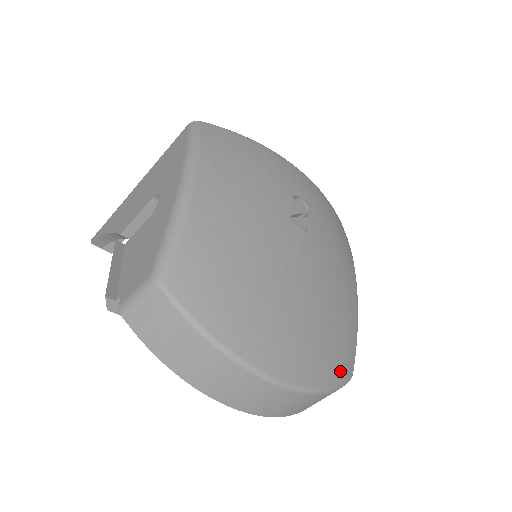
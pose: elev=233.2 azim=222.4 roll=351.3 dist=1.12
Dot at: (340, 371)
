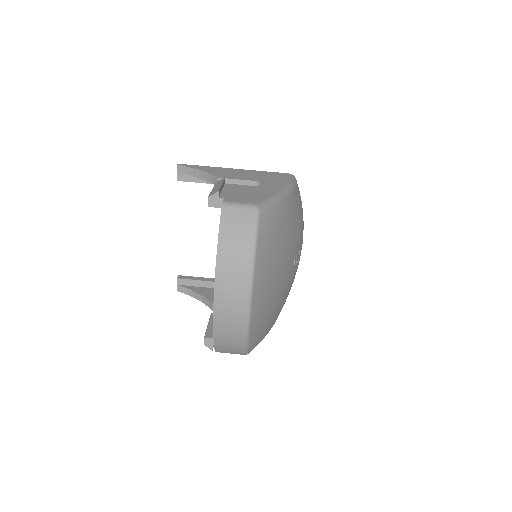
Dot at: (254, 340)
